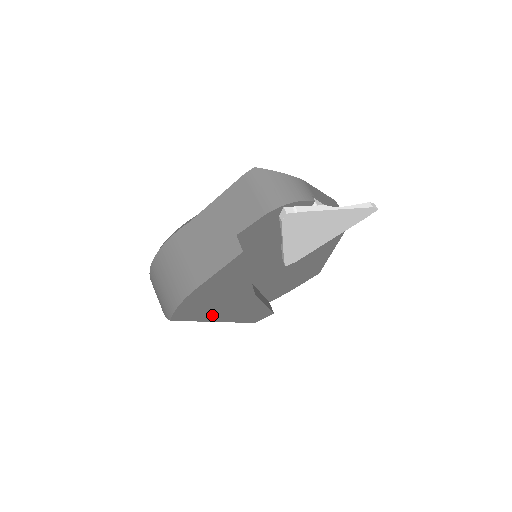
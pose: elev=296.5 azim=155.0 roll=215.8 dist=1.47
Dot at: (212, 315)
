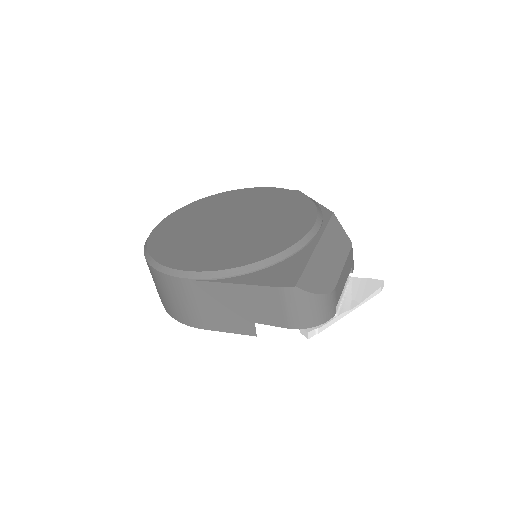
Dot at: occluded
